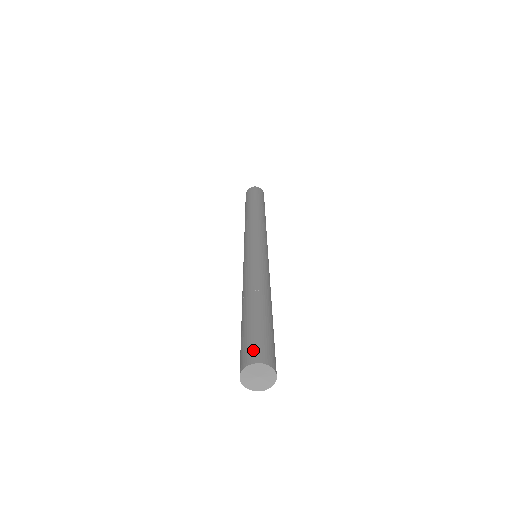
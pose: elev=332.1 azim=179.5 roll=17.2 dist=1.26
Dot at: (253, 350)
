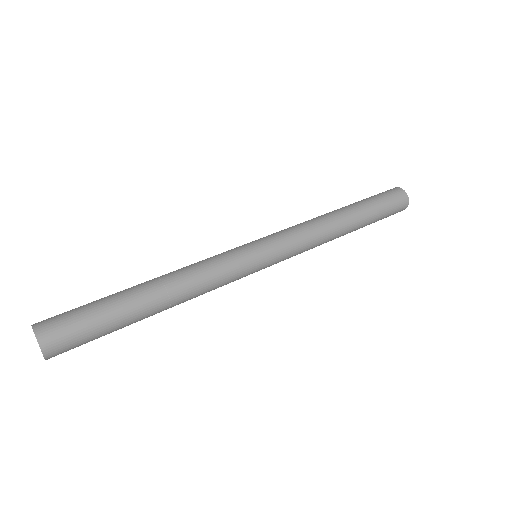
Dot at: (59, 331)
